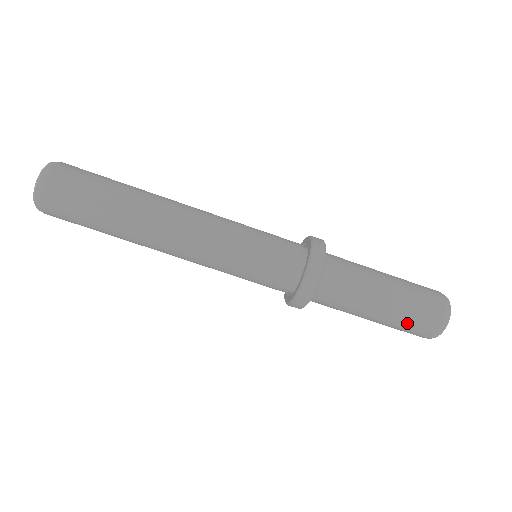
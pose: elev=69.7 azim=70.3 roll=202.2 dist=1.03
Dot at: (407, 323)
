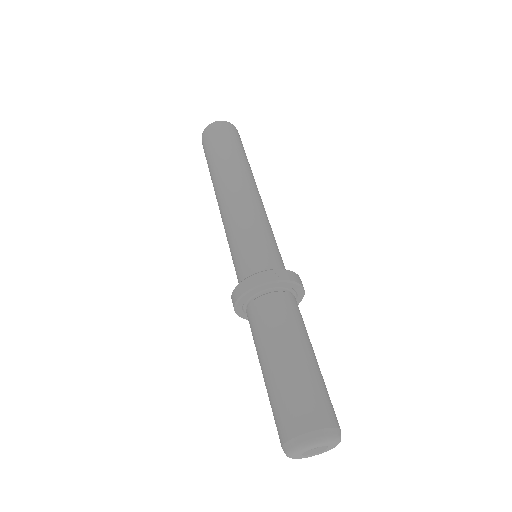
Dot at: (310, 390)
